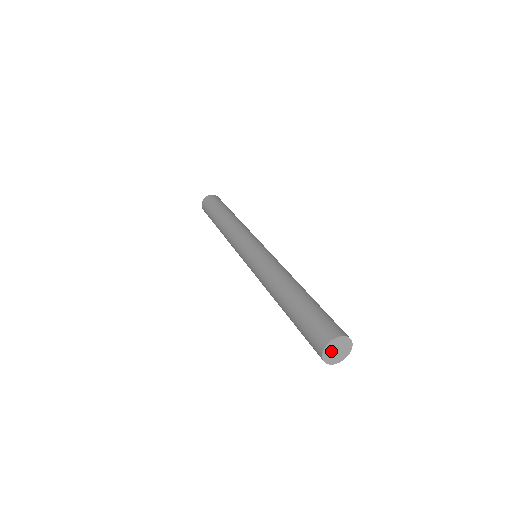
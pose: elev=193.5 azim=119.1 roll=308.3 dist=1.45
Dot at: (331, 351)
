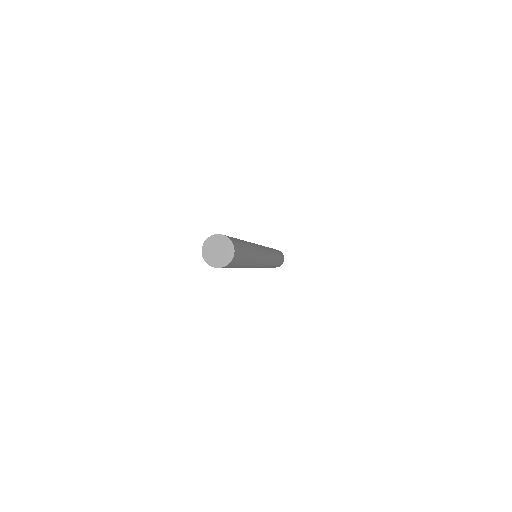
Dot at: (211, 252)
